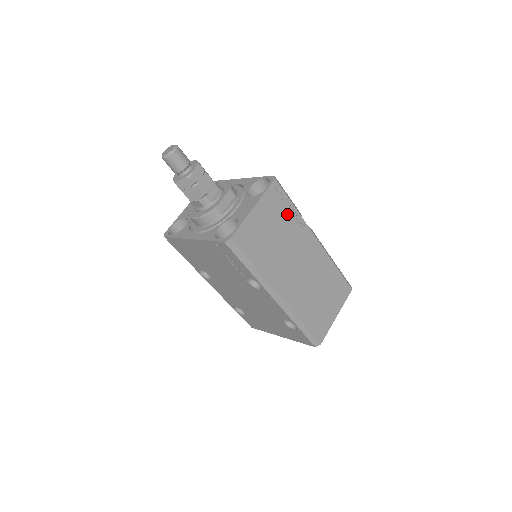
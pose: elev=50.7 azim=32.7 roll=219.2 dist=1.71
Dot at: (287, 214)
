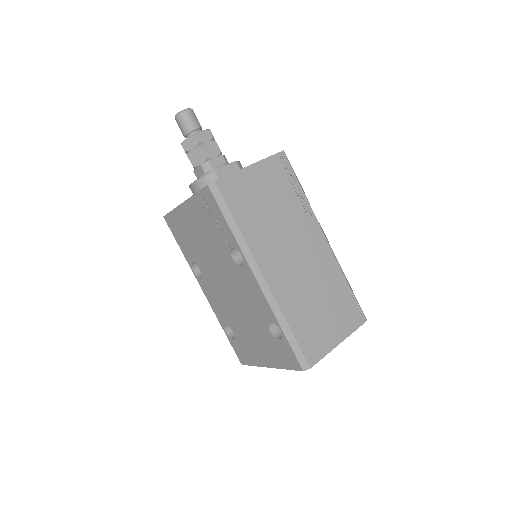
Dot at: (291, 192)
